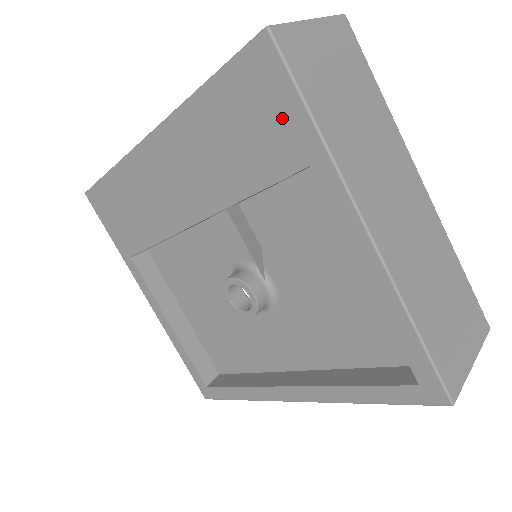
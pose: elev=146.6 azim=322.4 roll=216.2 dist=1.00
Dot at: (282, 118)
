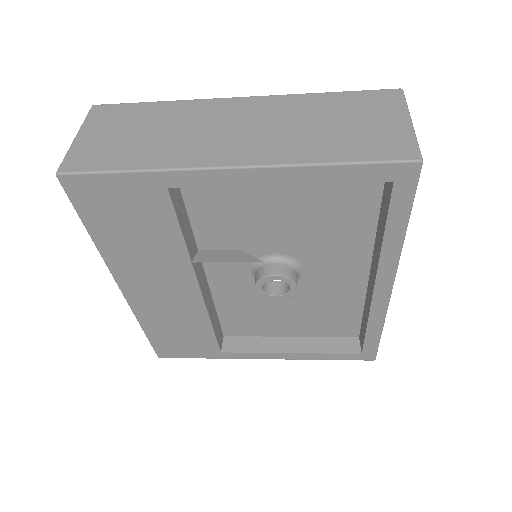
Dot at: (125, 192)
